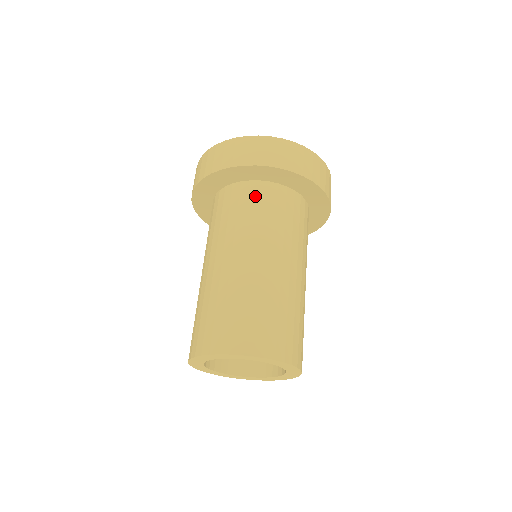
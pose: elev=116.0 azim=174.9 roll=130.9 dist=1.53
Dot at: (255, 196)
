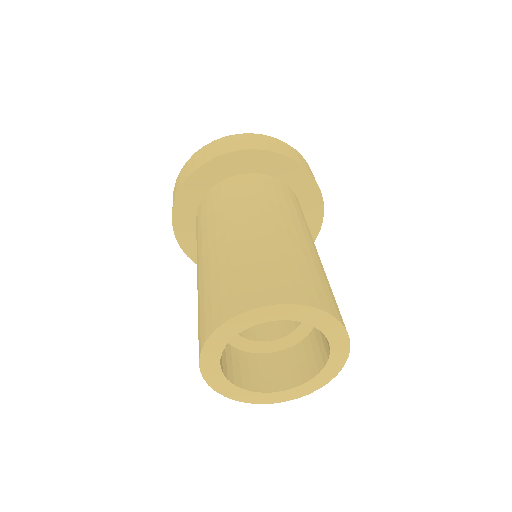
Dot at: (288, 193)
